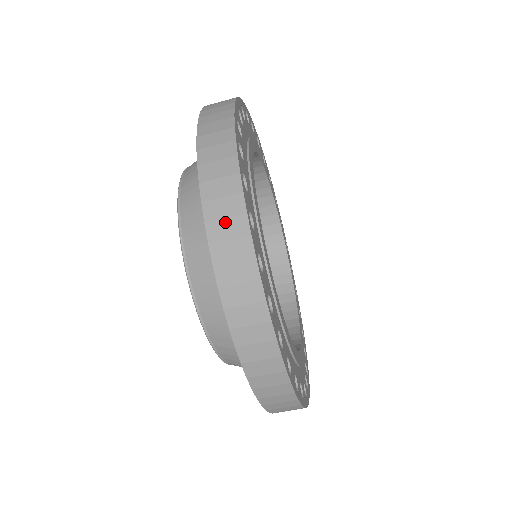
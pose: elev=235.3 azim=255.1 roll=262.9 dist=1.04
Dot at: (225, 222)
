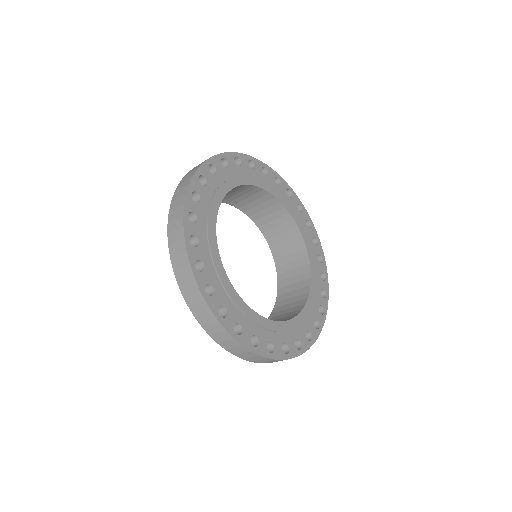
Dot at: (176, 244)
